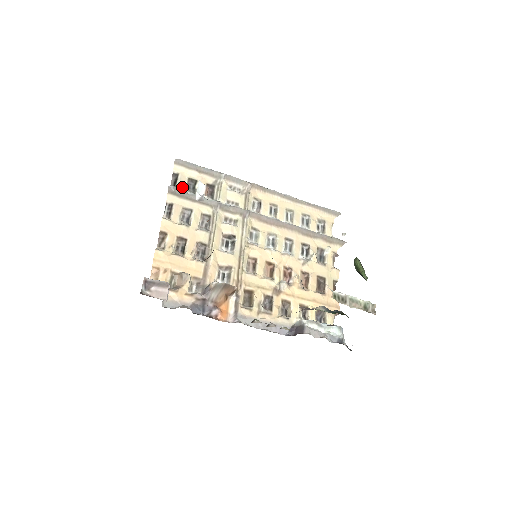
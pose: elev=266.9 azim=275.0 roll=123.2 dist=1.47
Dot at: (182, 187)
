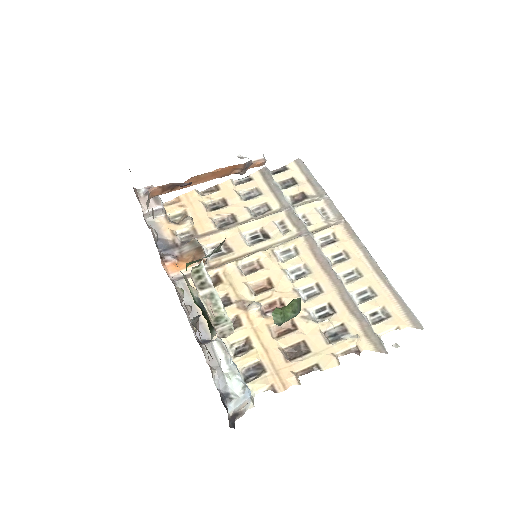
Dot at: (278, 178)
